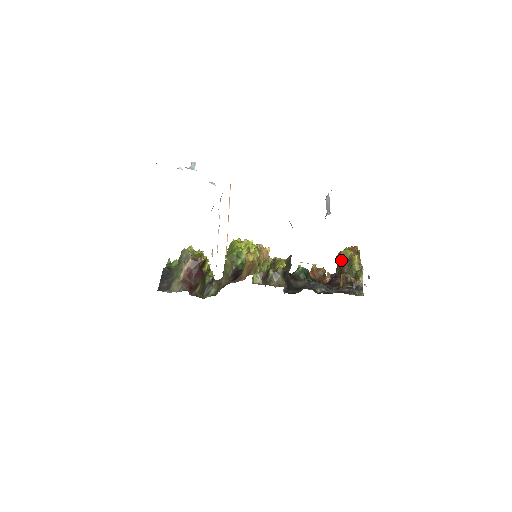
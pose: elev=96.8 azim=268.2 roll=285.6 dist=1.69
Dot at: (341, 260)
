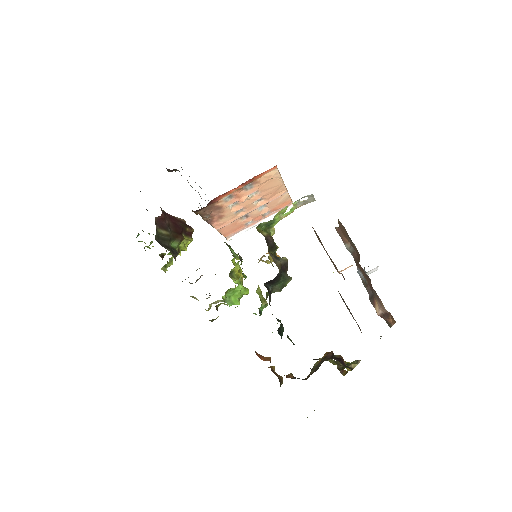
Dot at: occluded
